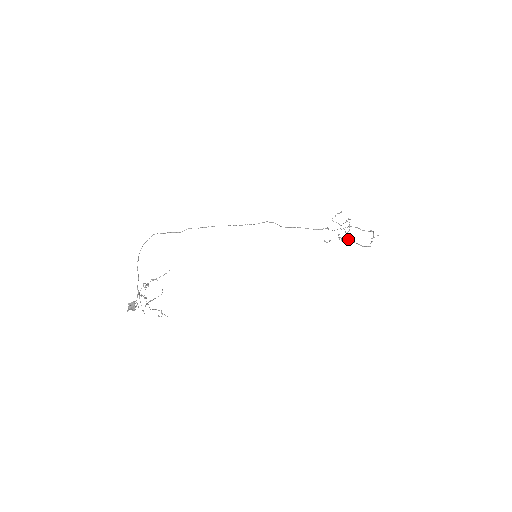
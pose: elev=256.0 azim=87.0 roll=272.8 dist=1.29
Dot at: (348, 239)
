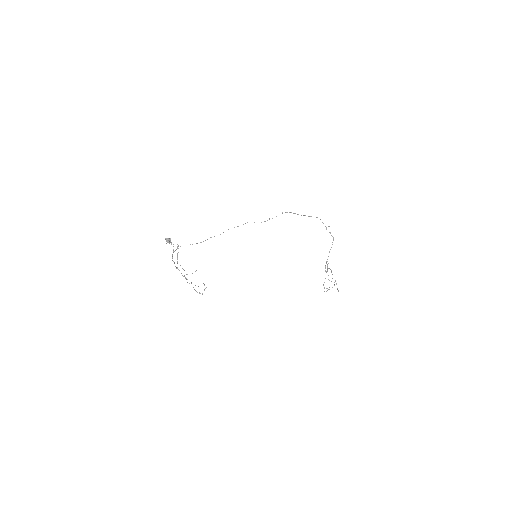
Dot at: occluded
